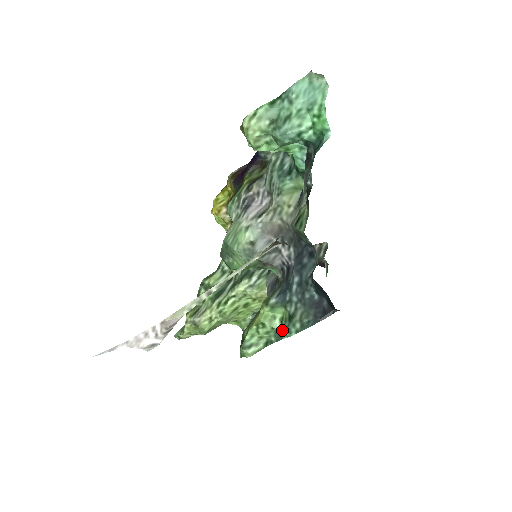
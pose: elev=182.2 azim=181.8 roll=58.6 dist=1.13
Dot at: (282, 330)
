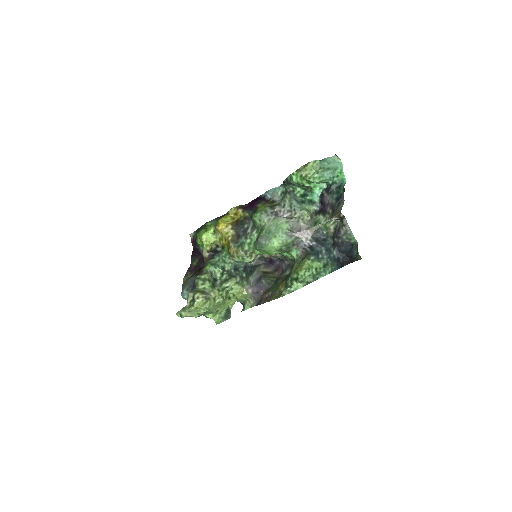
Dot at: (319, 273)
